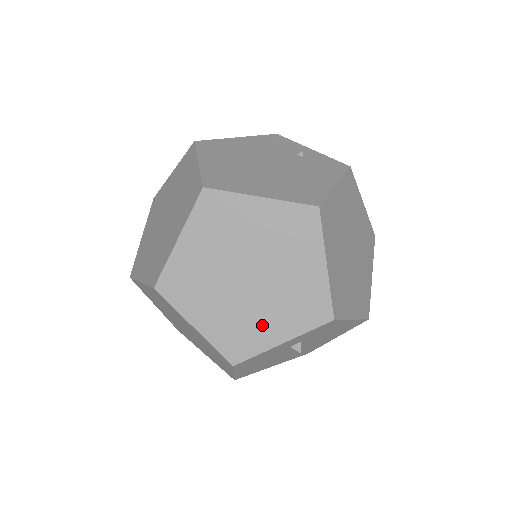
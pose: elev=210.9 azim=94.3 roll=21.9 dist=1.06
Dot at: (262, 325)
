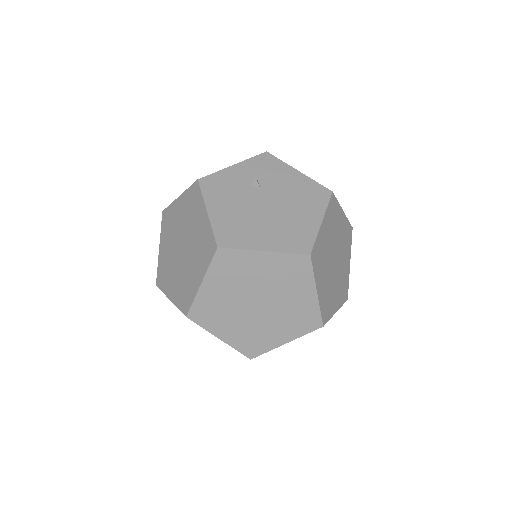
Dot at: occluded
